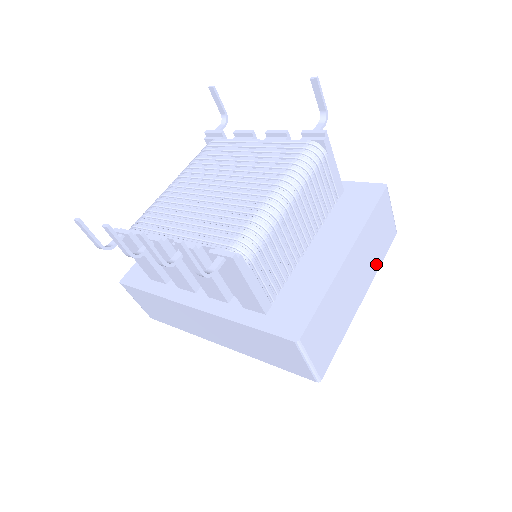
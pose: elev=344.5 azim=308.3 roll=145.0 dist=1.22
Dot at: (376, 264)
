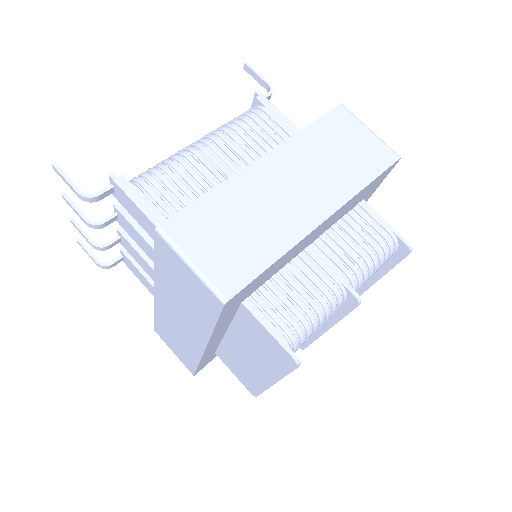
Dot at: (350, 184)
